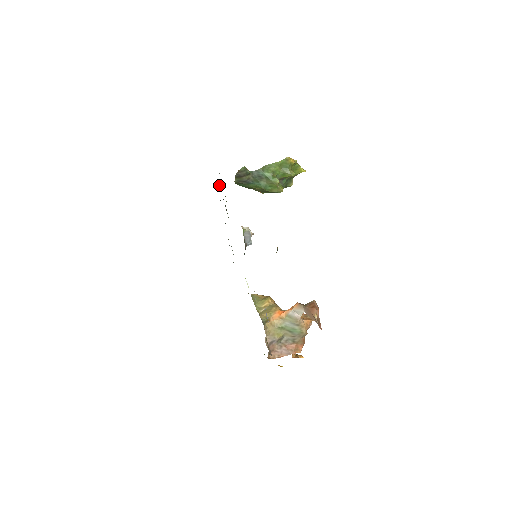
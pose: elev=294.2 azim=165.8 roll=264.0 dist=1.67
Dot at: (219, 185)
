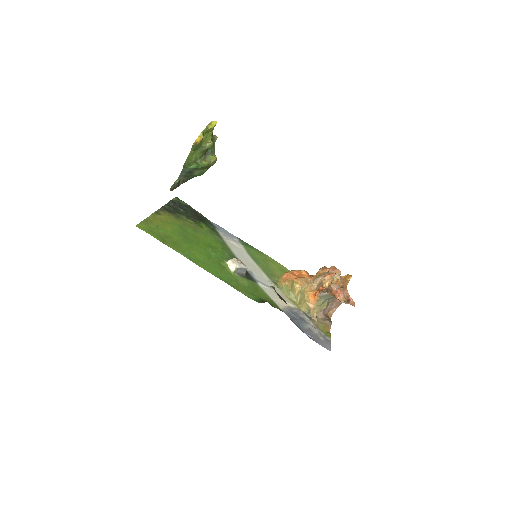
Dot at: (168, 204)
